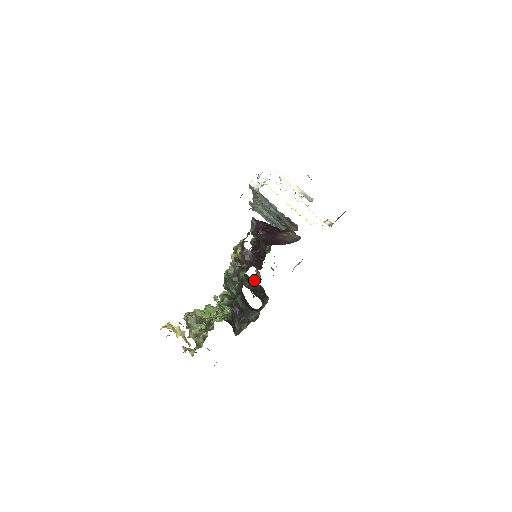
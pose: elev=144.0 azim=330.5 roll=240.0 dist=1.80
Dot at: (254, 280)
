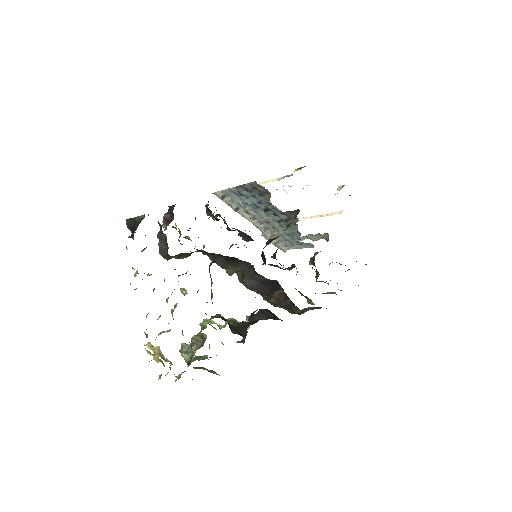
Dot at: (247, 269)
